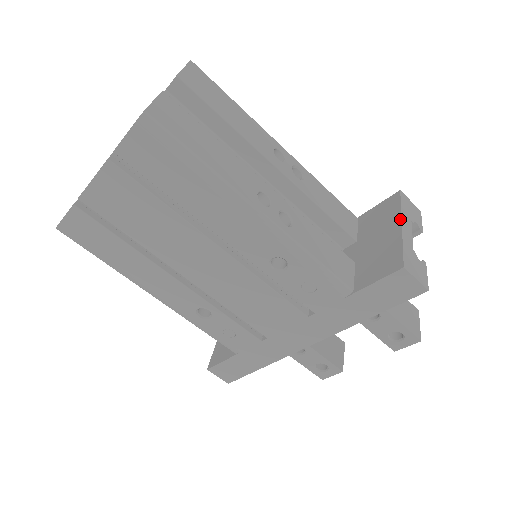
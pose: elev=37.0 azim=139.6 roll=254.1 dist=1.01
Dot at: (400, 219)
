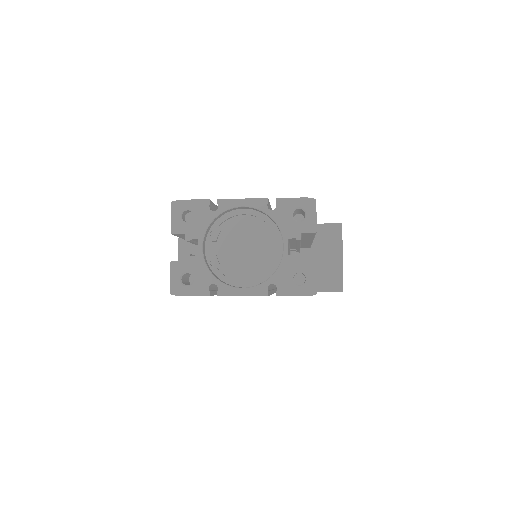
Dot at: (342, 252)
